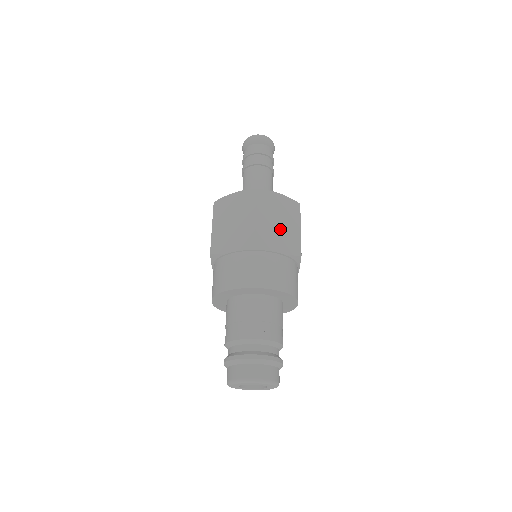
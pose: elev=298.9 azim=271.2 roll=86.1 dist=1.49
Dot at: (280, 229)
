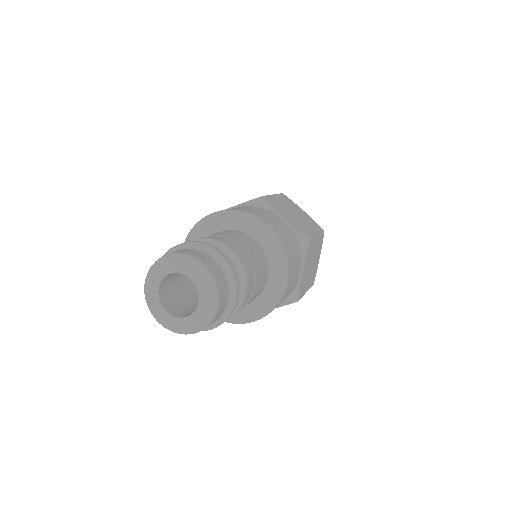
Dot at: (294, 216)
